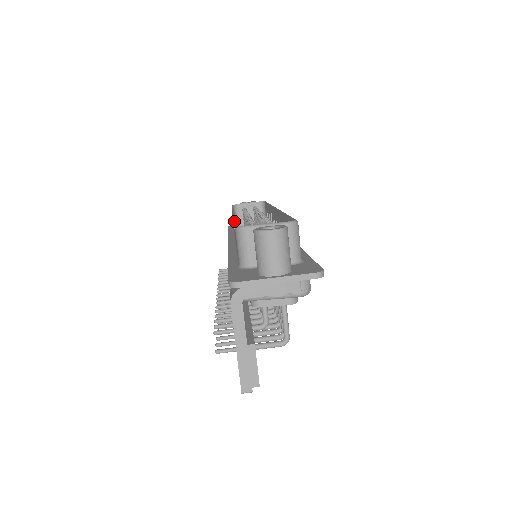
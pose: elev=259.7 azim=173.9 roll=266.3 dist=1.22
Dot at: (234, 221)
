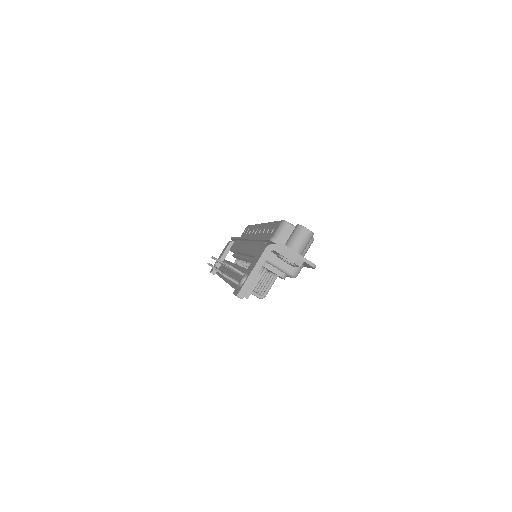
Dot at: (275, 221)
